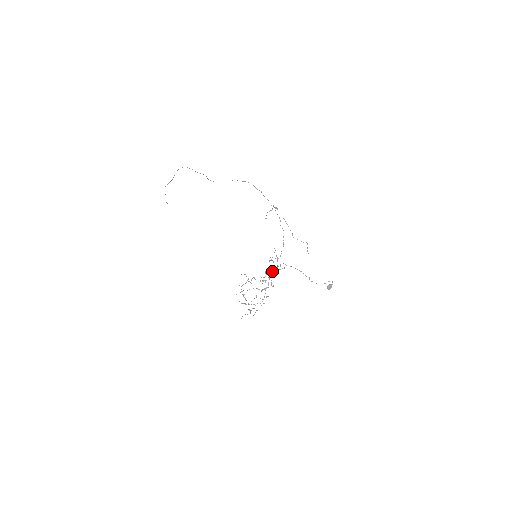
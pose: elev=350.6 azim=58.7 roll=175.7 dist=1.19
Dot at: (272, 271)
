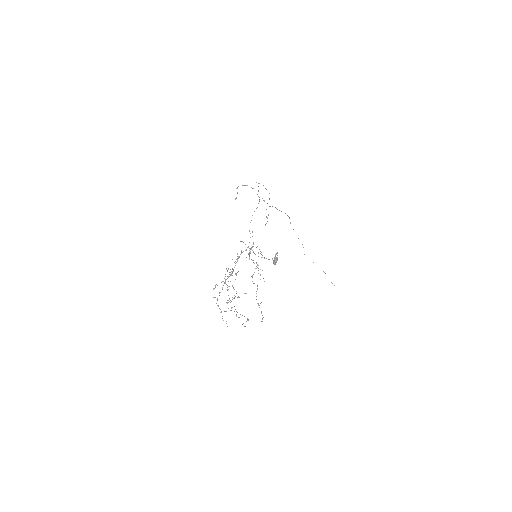
Dot at: (238, 256)
